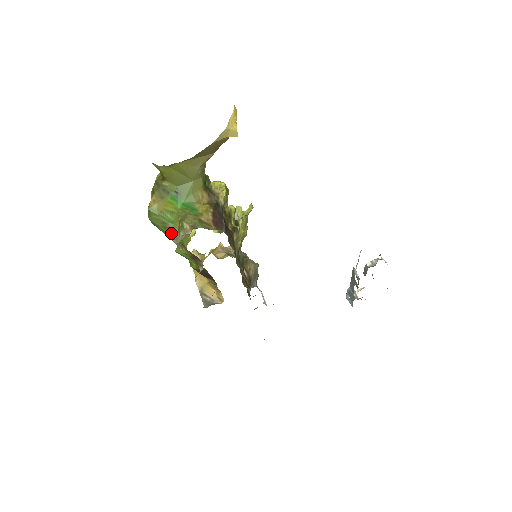
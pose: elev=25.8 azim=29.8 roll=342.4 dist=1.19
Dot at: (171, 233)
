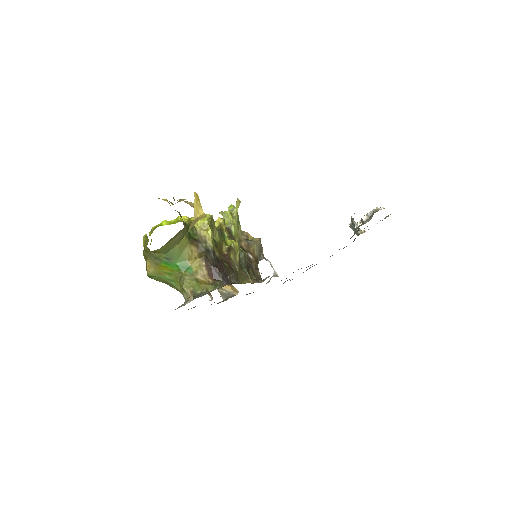
Dot at: (175, 288)
